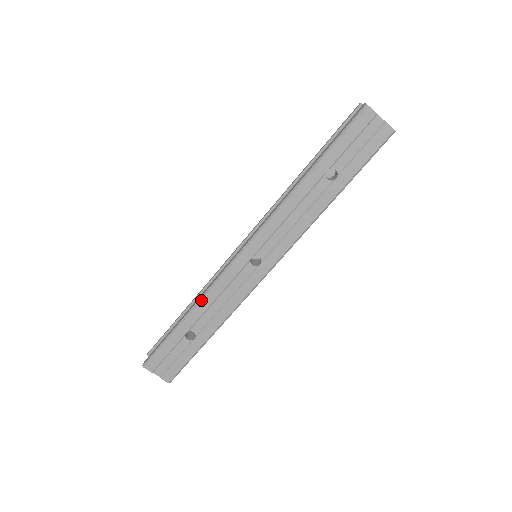
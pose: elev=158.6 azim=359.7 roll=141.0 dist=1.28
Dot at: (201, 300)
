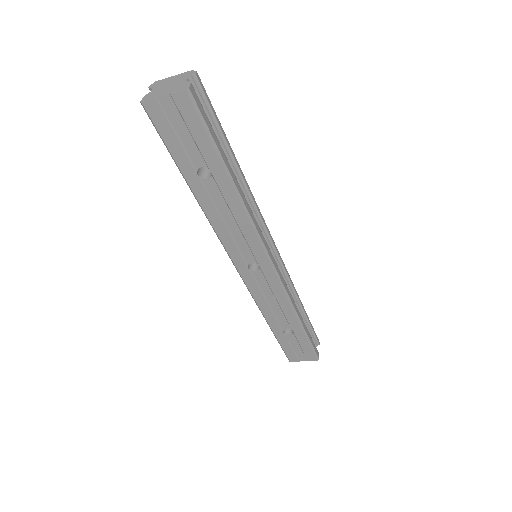
Dot at: (261, 312)
